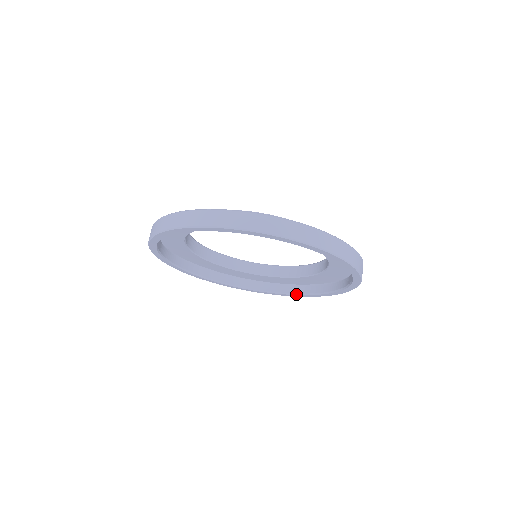
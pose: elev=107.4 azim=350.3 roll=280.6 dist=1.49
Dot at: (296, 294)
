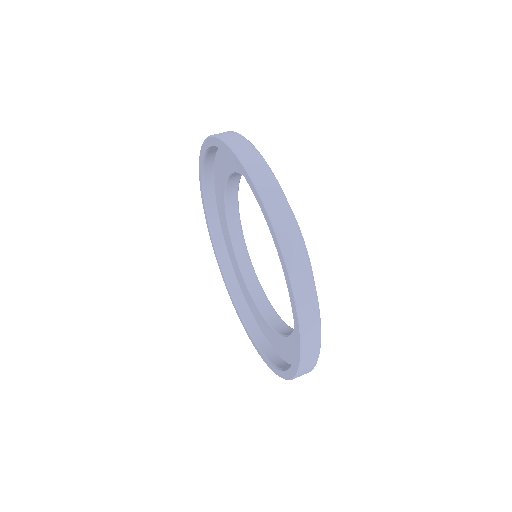
Dot at: (261, 351)
